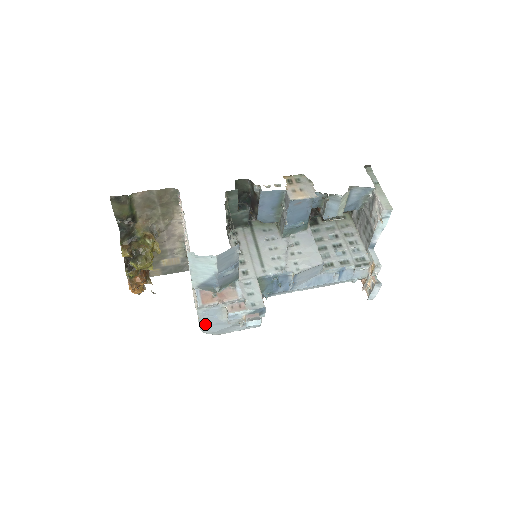
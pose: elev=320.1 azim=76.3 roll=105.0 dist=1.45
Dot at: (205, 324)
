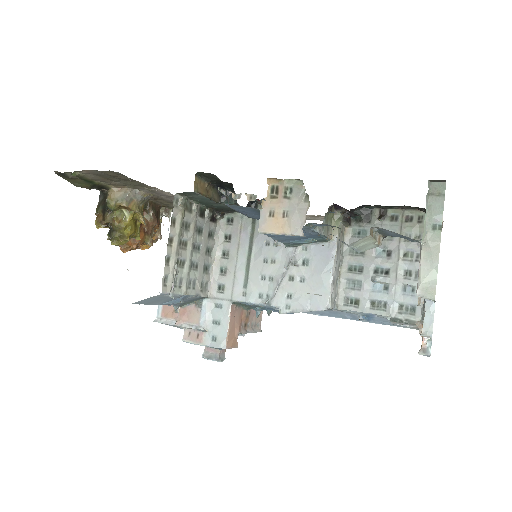
Dot at: occluded
